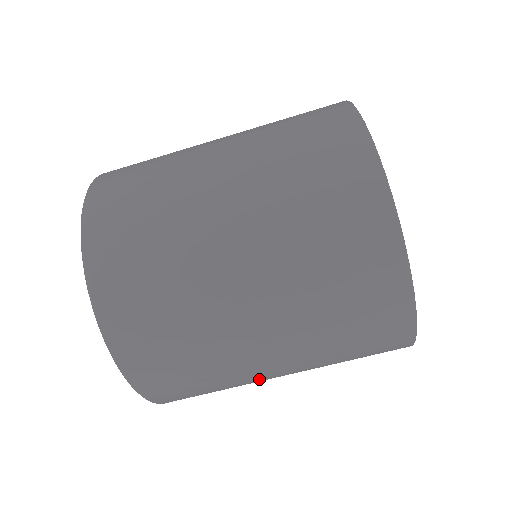
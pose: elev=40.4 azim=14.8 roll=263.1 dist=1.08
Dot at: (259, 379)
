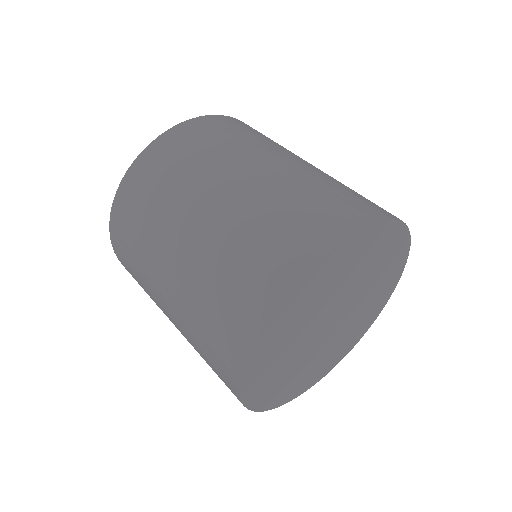
Dot at: (158, 300)
